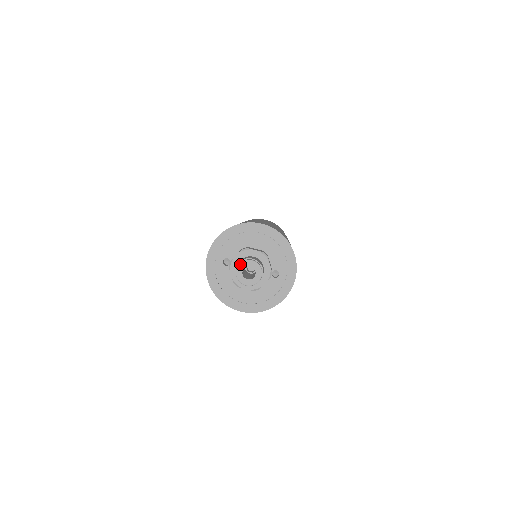
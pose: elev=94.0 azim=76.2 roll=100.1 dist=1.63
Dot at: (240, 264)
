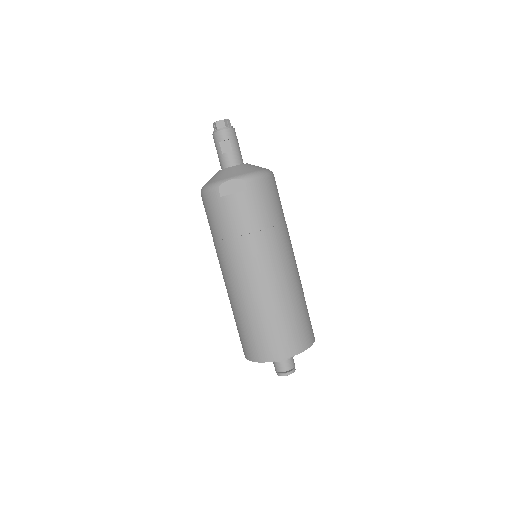
Dot at: (278, 375)
